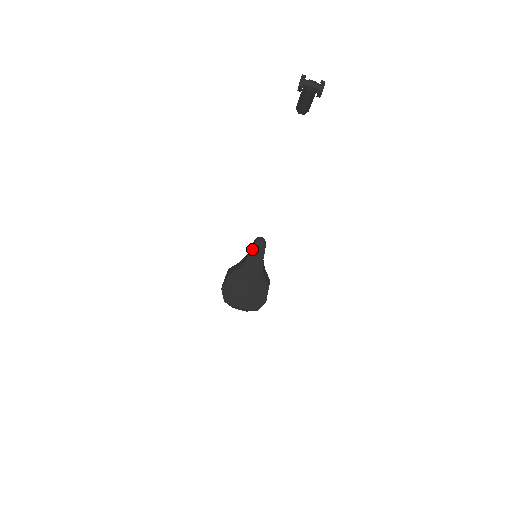
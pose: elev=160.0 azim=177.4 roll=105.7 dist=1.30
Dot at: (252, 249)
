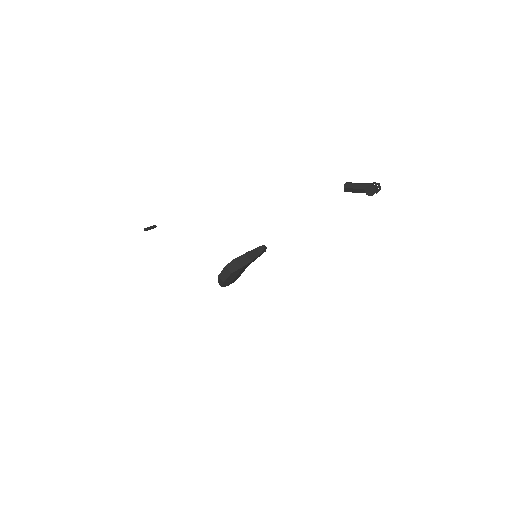
Dot at: occluded
